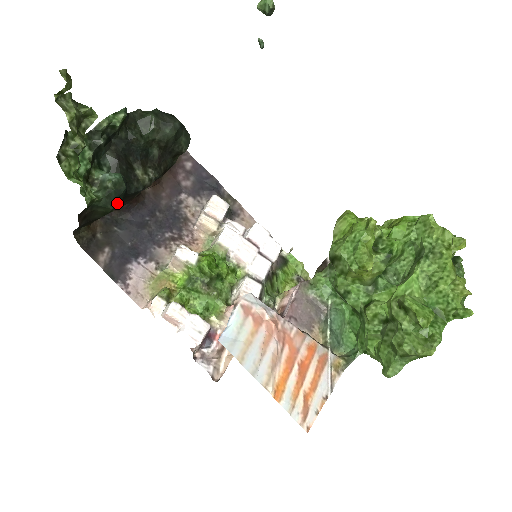
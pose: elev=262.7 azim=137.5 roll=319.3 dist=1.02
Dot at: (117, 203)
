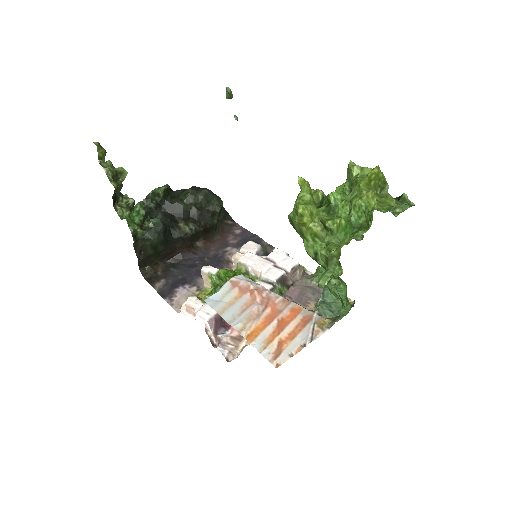
Dot at: (157, 236)
